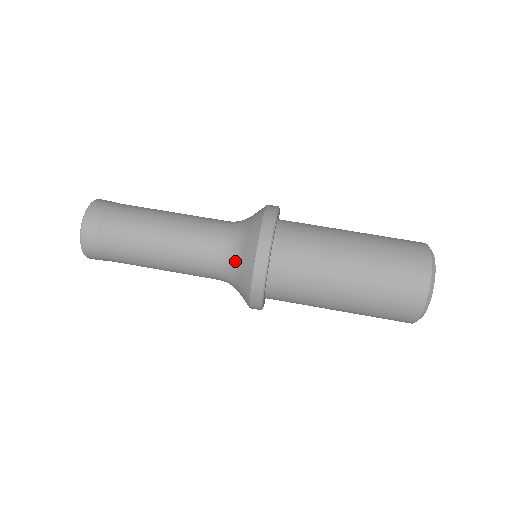
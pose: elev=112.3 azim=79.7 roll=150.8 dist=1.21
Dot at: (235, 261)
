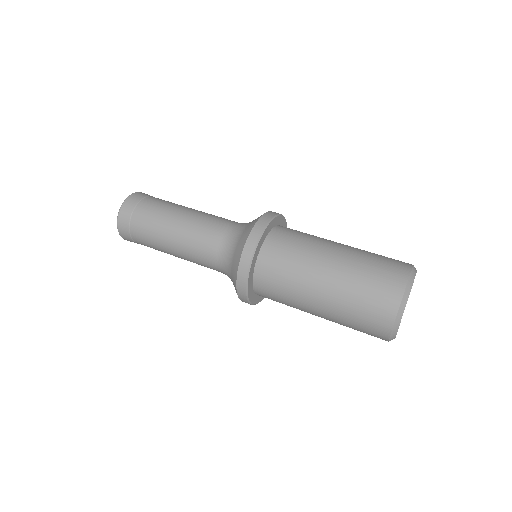
Dot at: (232, 246)
